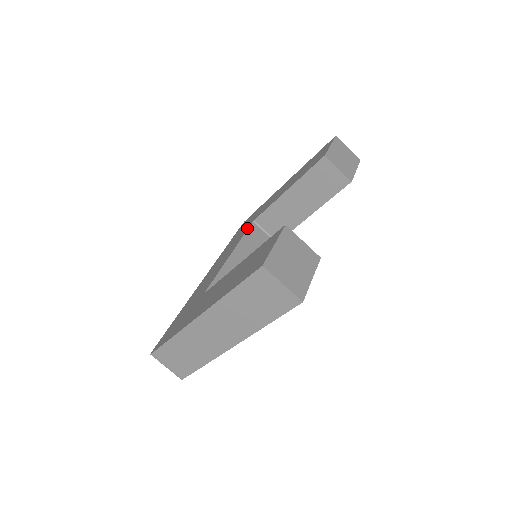
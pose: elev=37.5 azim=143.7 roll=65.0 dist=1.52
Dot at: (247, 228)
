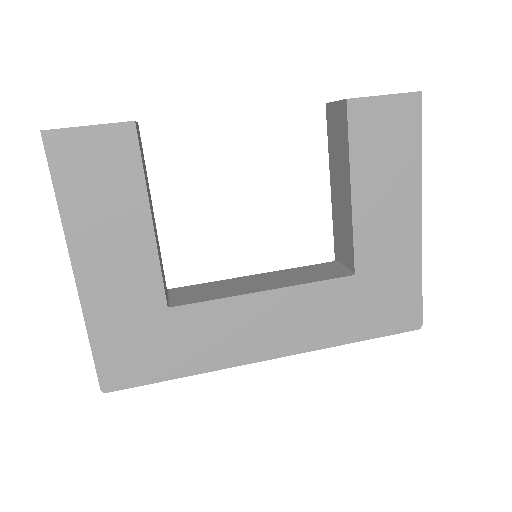
Dot at: occluded
